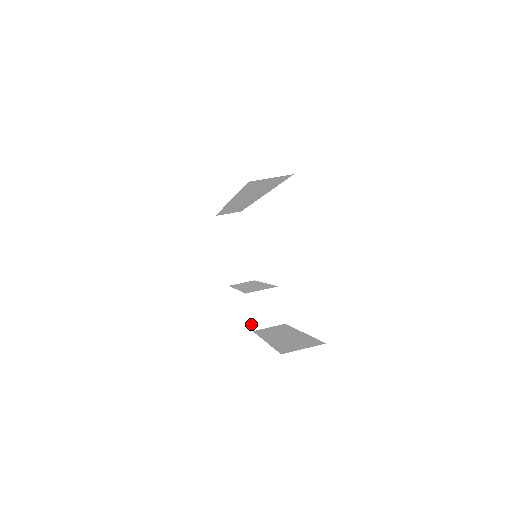
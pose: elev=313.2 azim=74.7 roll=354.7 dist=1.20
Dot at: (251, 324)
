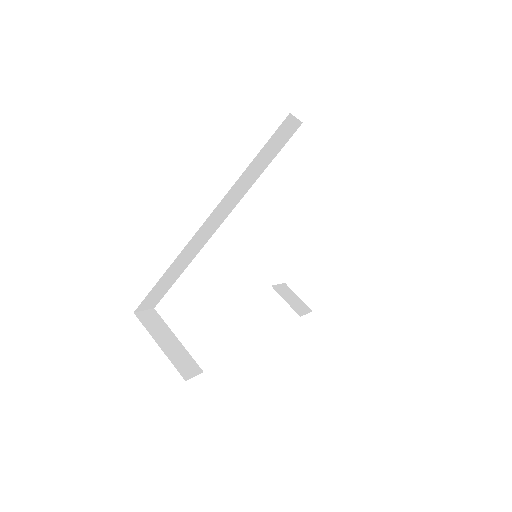
Dot at: occluded
